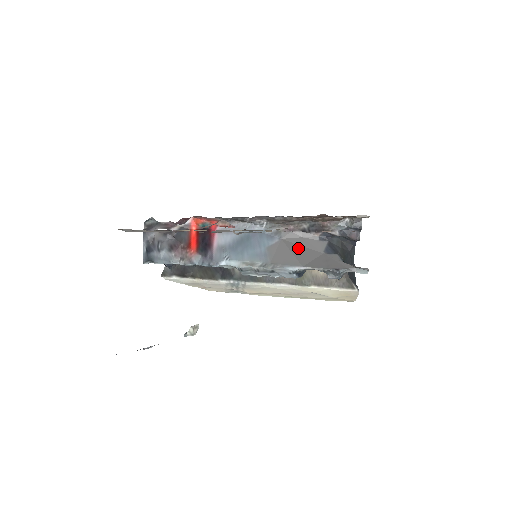
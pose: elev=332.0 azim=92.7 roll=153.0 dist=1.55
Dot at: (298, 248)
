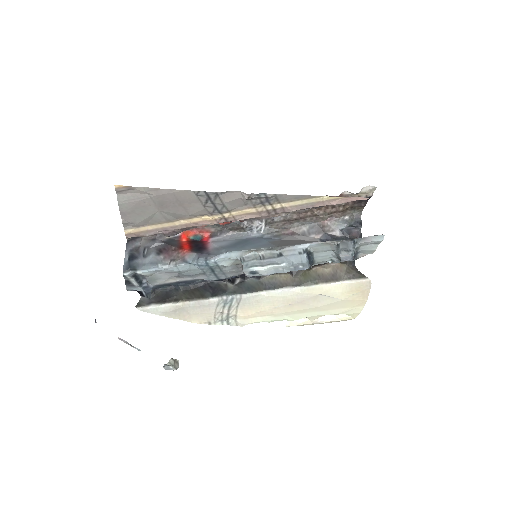
Dot at: occluded
